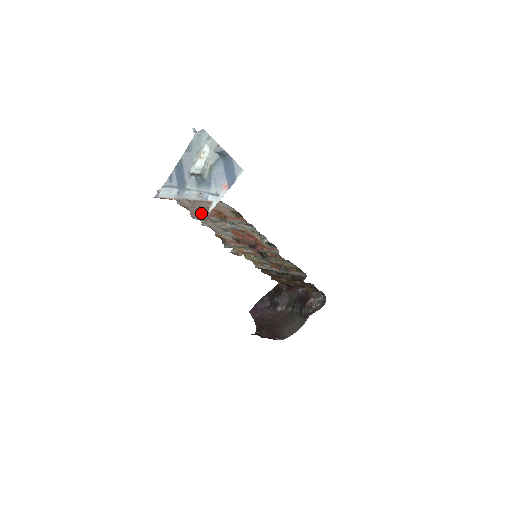
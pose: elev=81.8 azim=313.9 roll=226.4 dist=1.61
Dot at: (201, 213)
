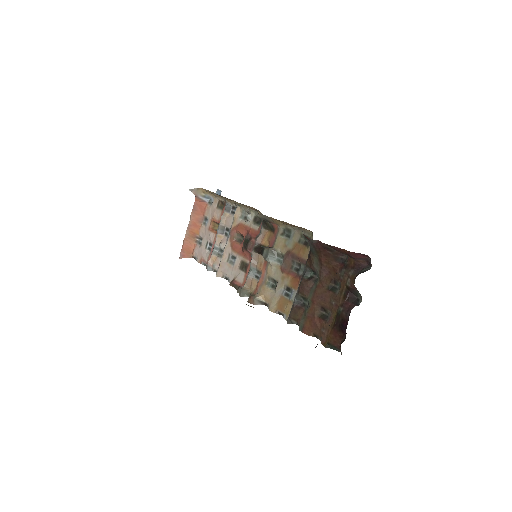
Dot at: (210, 252)
